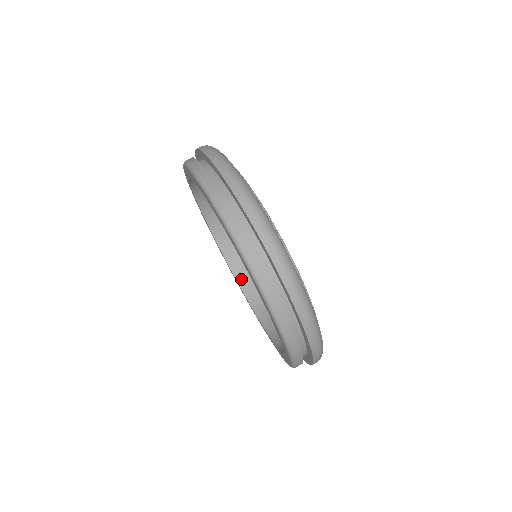
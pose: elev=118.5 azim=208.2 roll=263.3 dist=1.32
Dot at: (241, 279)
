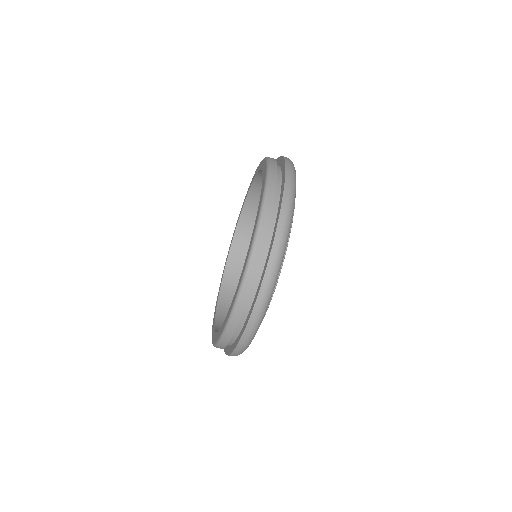
Dot at: (231, 259)
